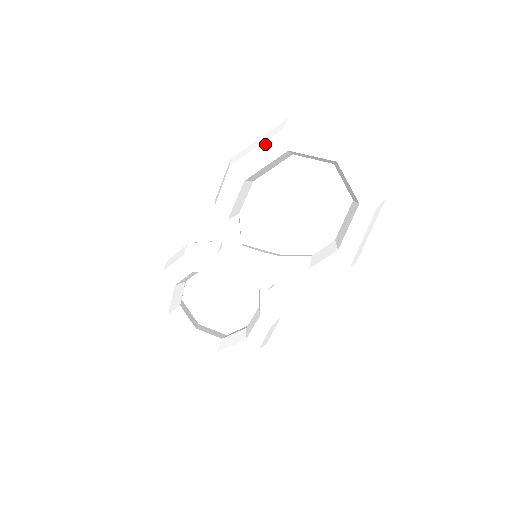
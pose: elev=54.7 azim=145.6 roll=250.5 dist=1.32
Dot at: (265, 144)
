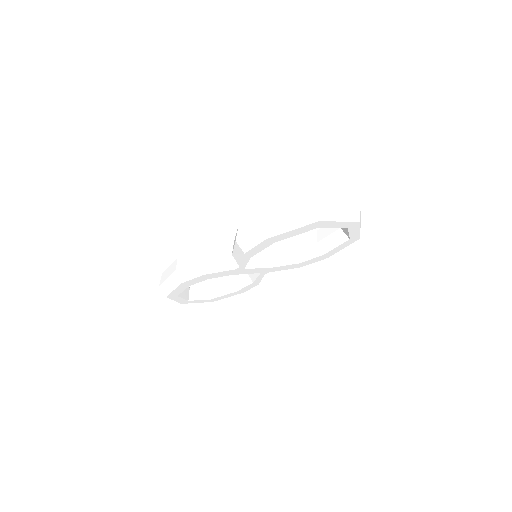
Dot at: (302, 228)
